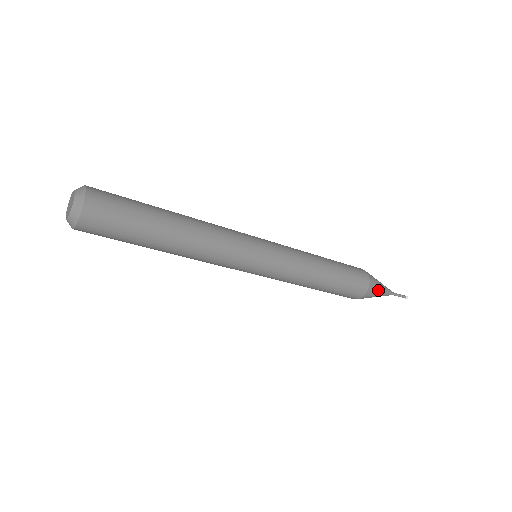
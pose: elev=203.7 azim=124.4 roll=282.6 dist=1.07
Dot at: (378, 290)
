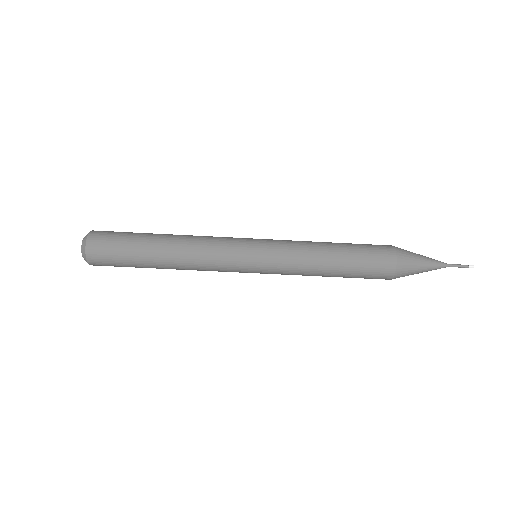
Dot at: (416, 267)
